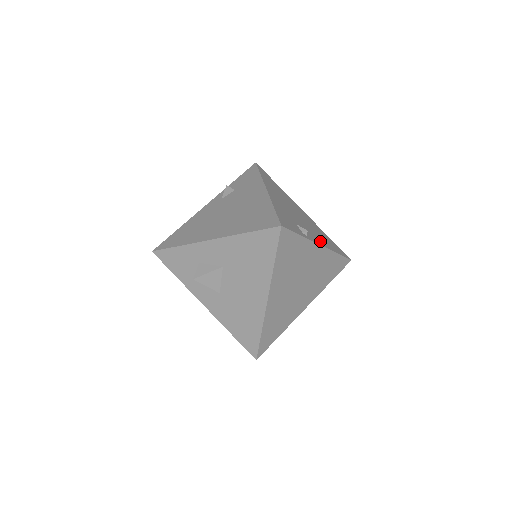
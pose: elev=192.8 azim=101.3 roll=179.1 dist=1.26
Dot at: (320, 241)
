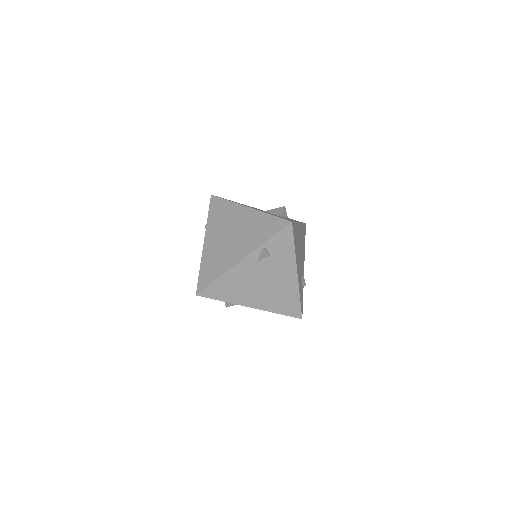
Dot at: occluded
